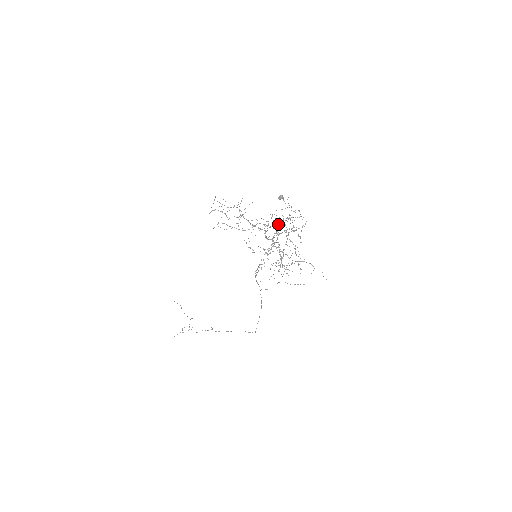
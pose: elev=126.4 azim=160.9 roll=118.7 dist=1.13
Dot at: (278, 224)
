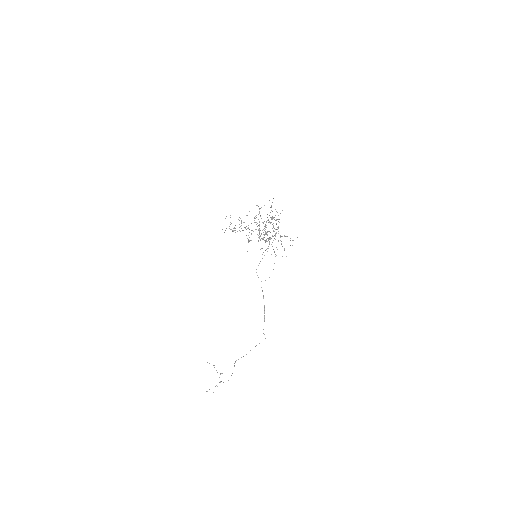
Dot at: (270, 232)
